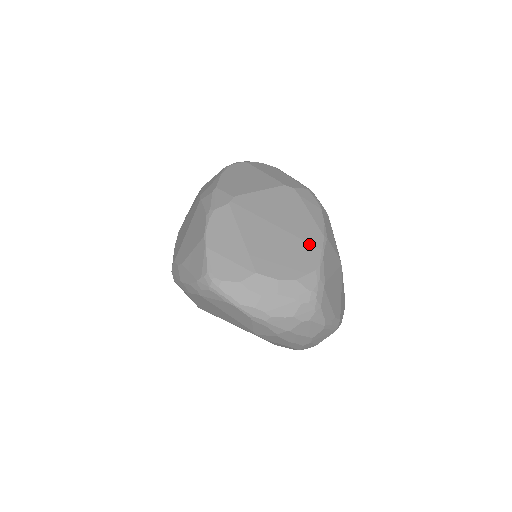
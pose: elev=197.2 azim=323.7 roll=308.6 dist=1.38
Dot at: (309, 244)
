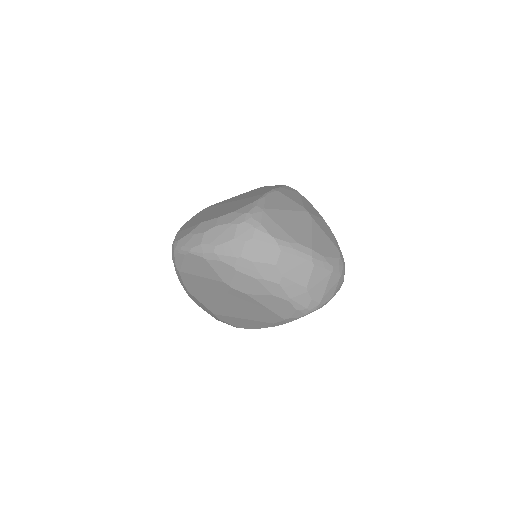
Dot at: (255, 196)
